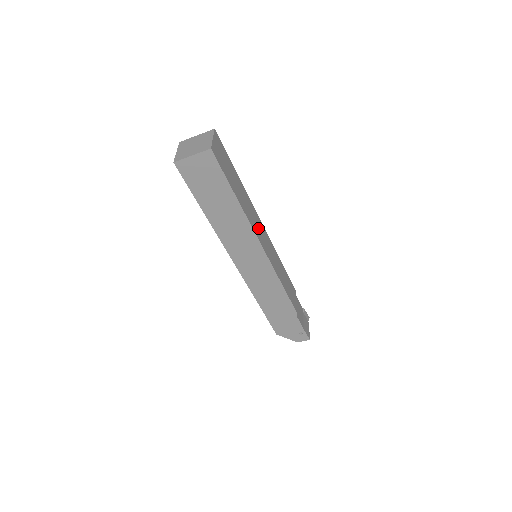
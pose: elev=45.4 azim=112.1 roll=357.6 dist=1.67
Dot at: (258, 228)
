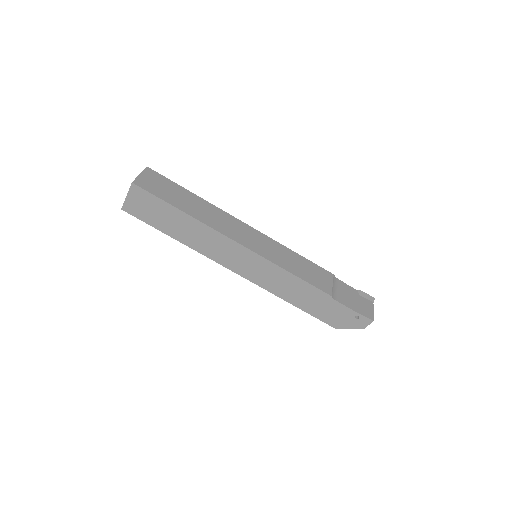
Dot at: (233, 229)
